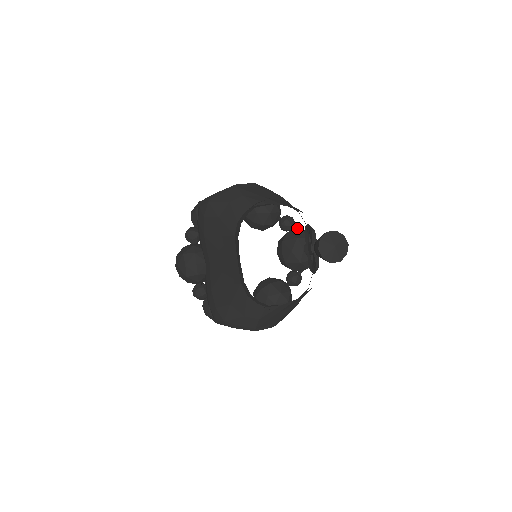
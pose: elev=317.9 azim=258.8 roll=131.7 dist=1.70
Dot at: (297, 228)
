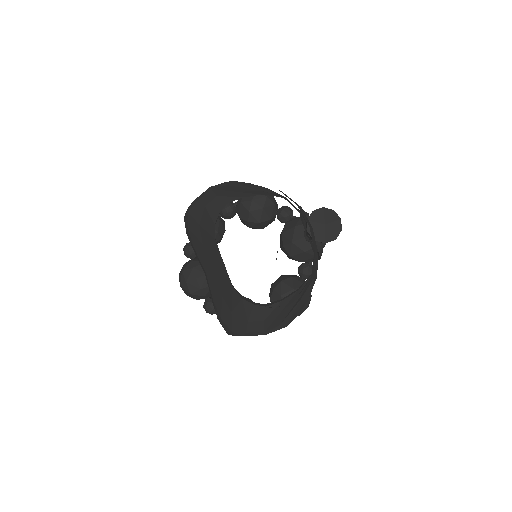
Dot at: (296, 217)
